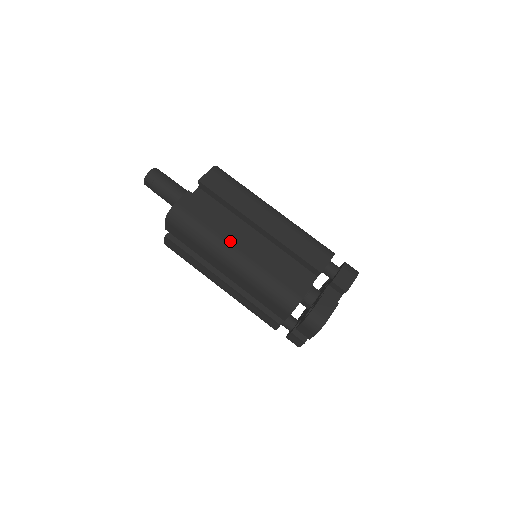
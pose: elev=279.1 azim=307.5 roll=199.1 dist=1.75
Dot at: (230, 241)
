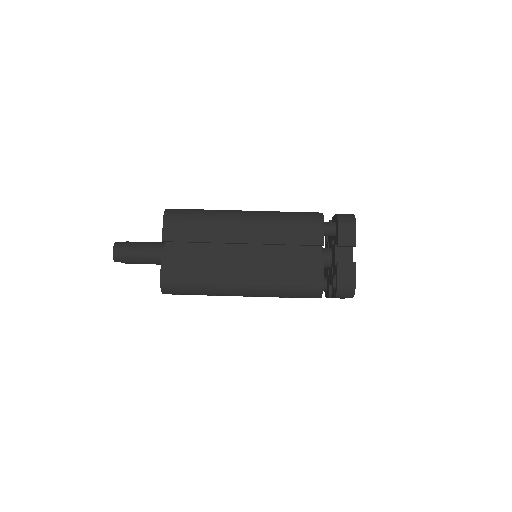
Dot at: (230, 277)
